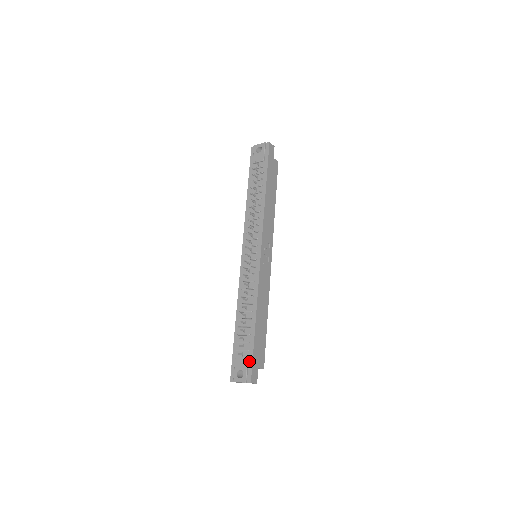
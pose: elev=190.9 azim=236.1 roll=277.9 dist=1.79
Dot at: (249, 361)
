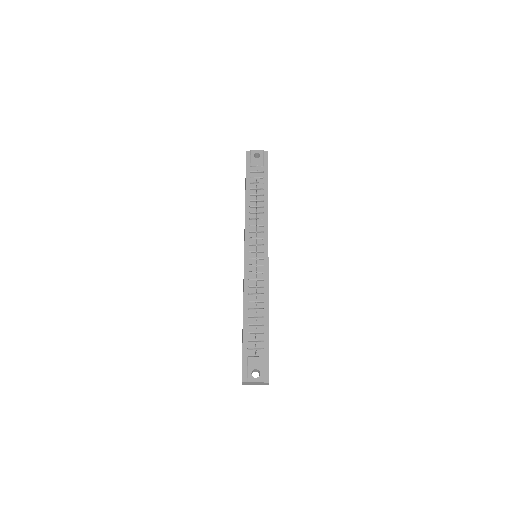
Dot at: (265, 360)
